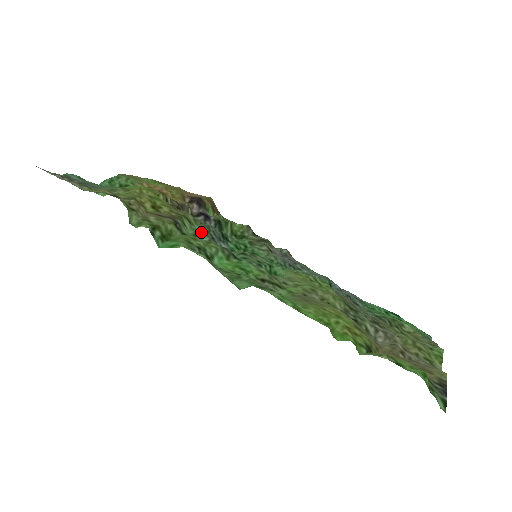
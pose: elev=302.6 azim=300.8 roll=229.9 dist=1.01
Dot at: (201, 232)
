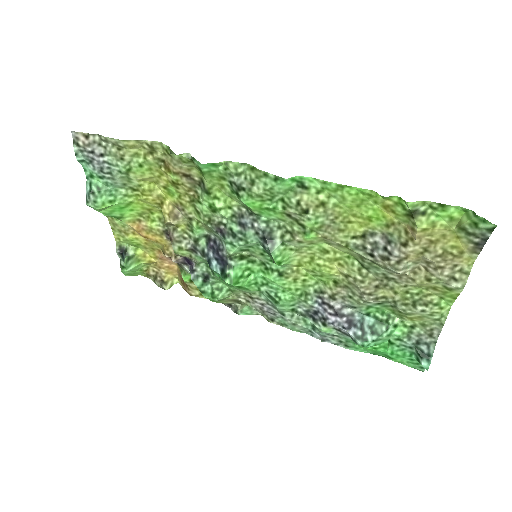
Dot at: (210, 218)
